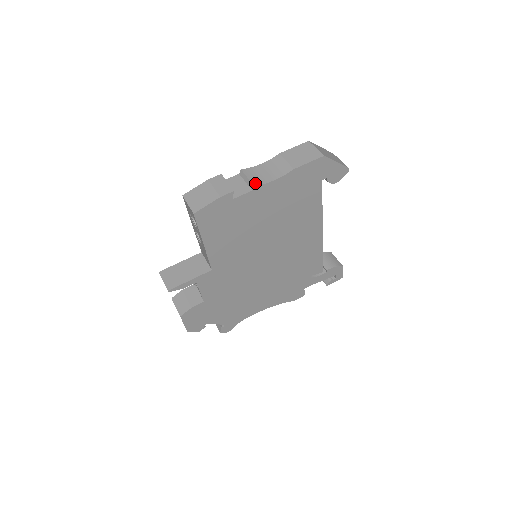
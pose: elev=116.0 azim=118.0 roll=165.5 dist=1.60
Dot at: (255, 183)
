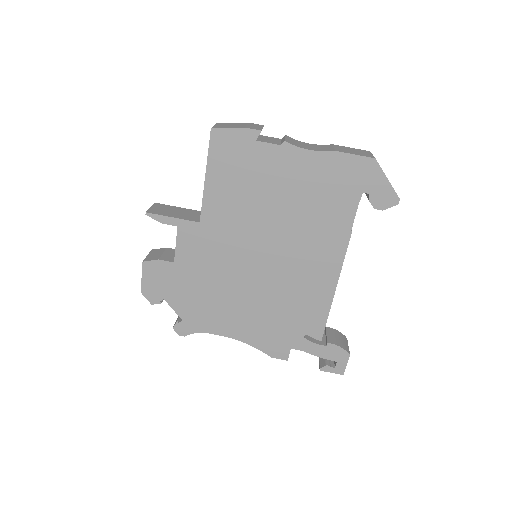
Dot at: (288, 141)
